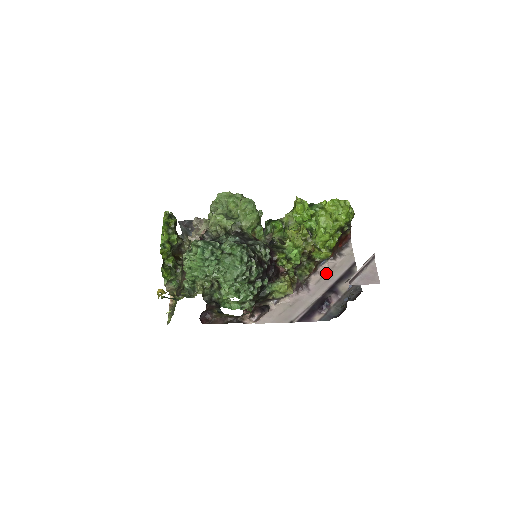
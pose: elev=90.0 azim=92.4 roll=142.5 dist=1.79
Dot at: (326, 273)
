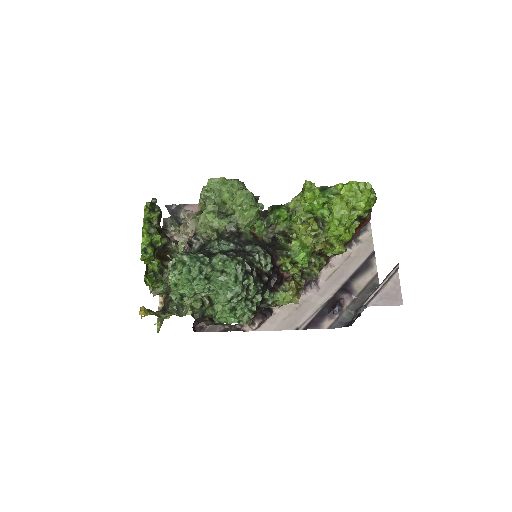
Dot at: (339, 266)
